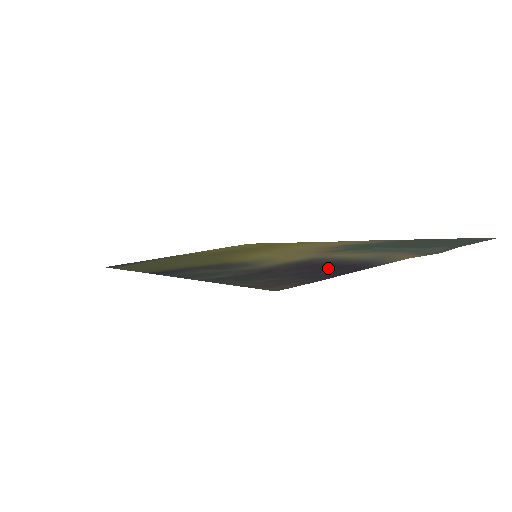
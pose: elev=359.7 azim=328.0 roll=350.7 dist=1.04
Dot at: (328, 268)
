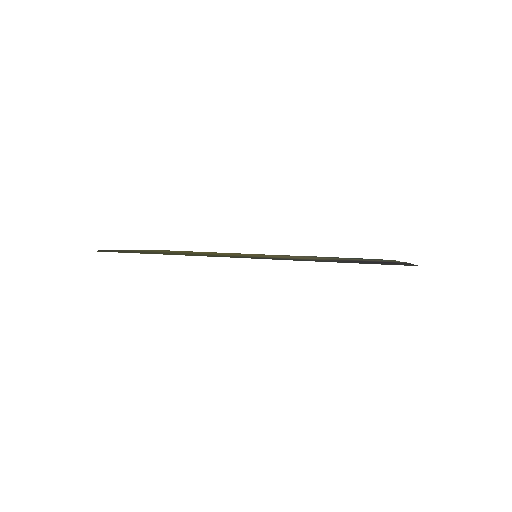
Dot at: (383, 262)
